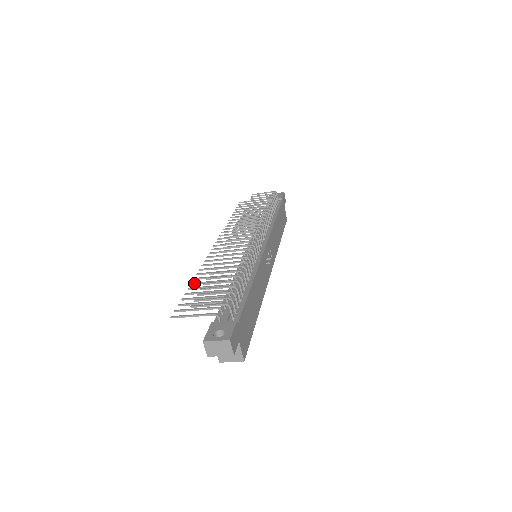
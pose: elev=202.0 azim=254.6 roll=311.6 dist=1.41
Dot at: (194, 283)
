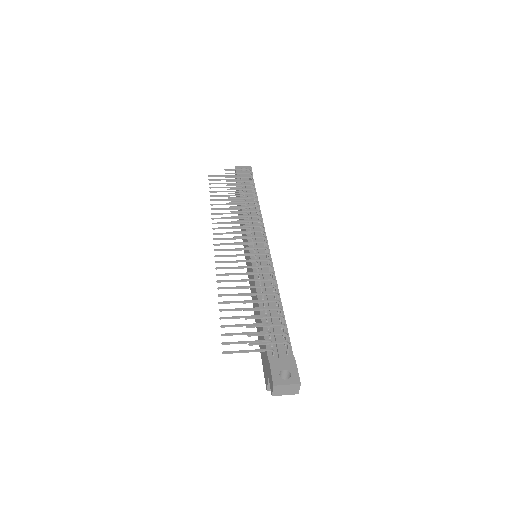
Dot at: (223, 302)
